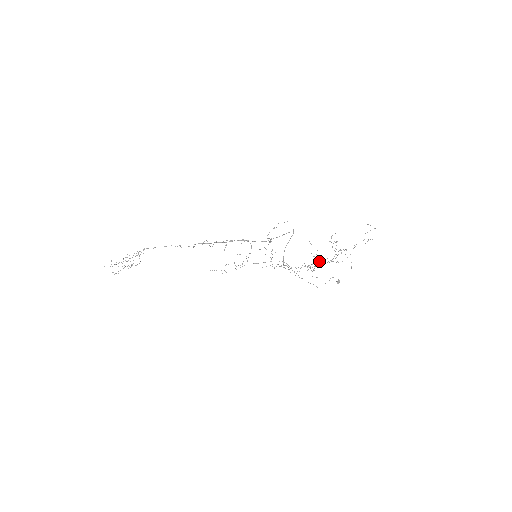
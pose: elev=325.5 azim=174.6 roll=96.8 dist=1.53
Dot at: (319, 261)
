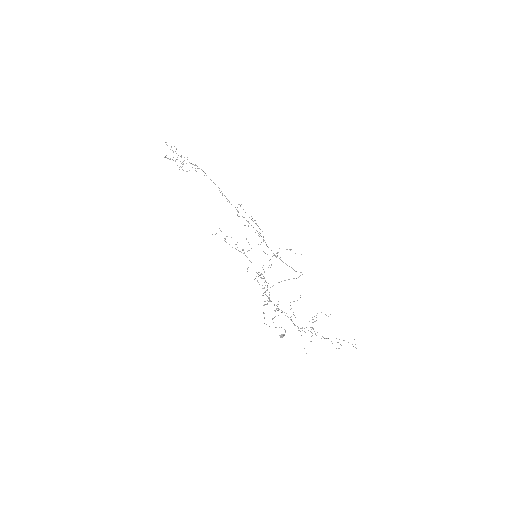
Dot at: occluded
